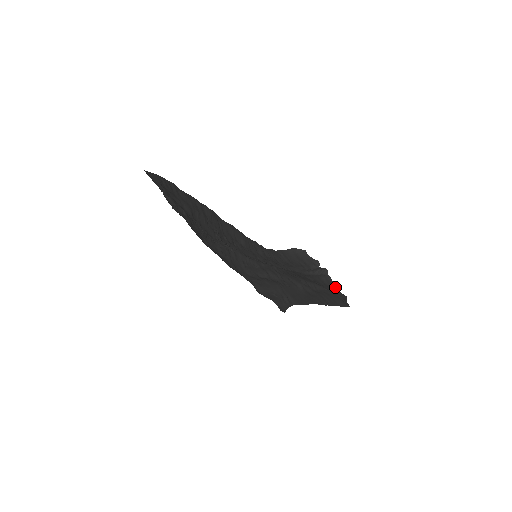
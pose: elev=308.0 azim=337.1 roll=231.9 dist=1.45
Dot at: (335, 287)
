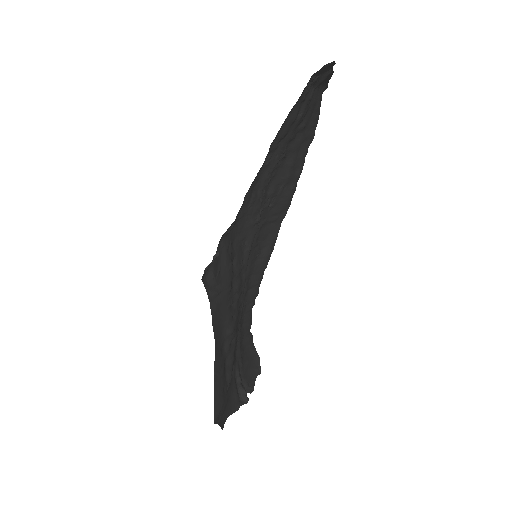
Dot at: (229, 415)
